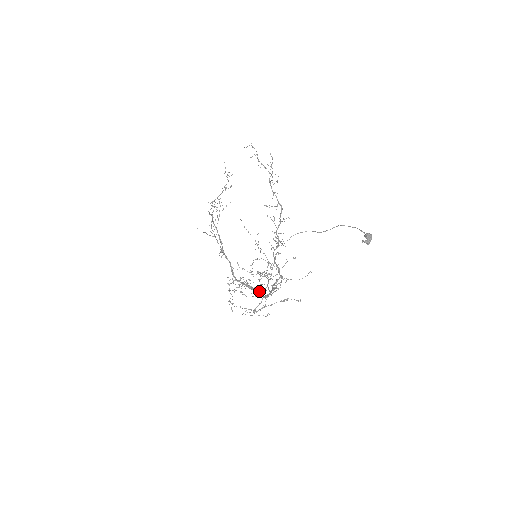
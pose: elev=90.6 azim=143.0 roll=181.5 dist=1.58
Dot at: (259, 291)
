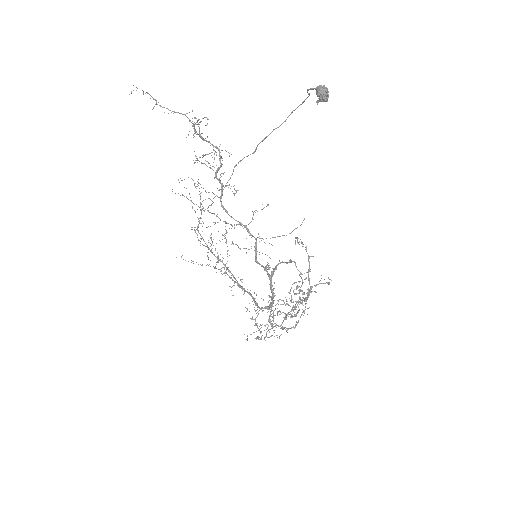
Dot at: occluded
